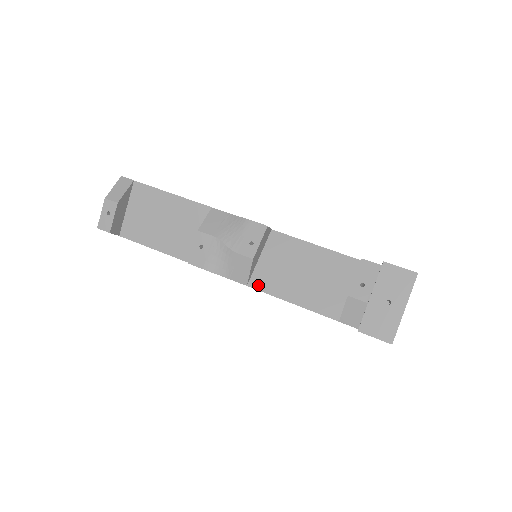
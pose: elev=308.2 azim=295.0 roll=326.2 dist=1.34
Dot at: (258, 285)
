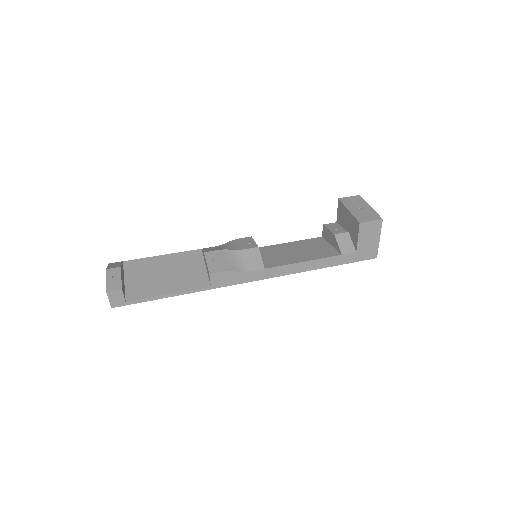
Dot at: (272, 265)
